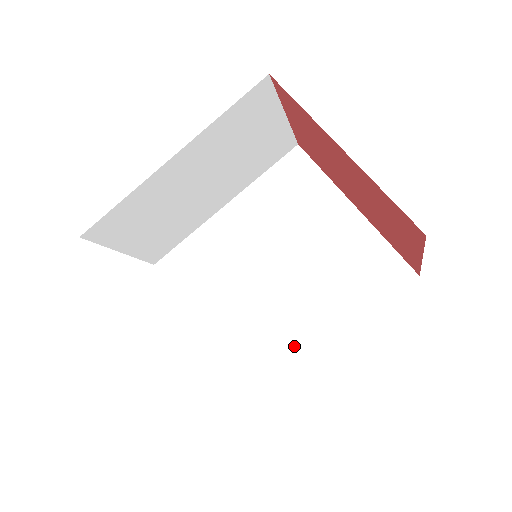
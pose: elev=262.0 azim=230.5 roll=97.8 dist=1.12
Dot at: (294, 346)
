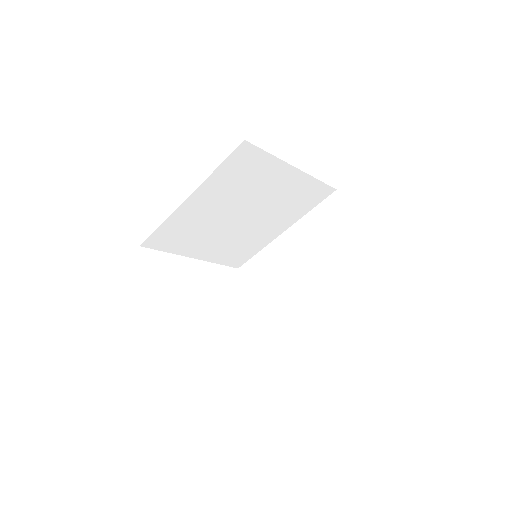
Dot at: (261, 240)
